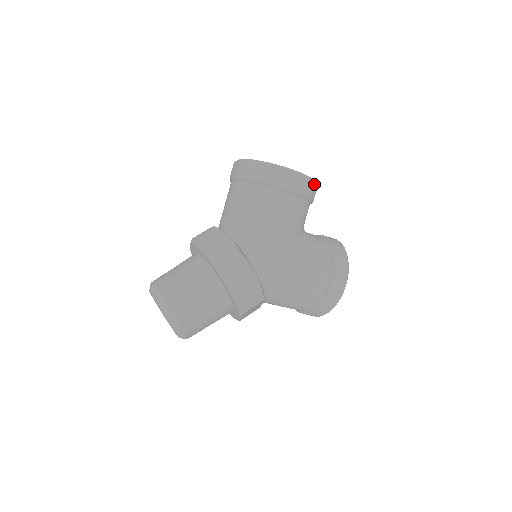
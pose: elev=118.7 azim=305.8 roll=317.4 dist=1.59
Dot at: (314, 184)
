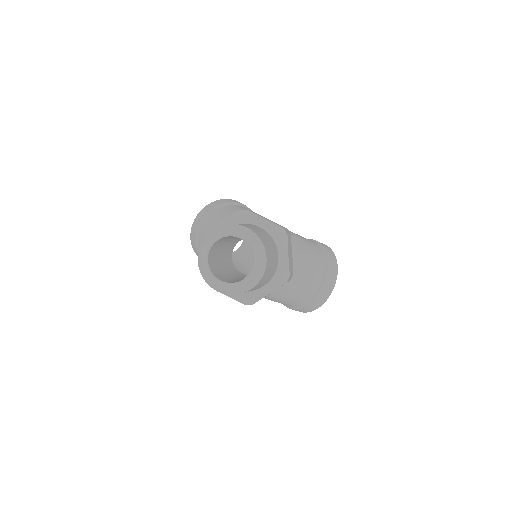
Dot at: occluded
